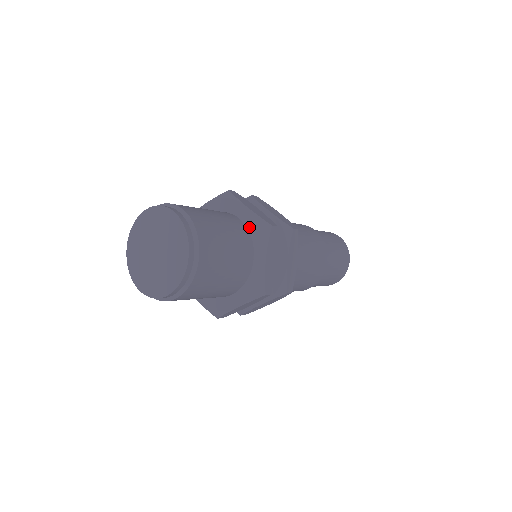
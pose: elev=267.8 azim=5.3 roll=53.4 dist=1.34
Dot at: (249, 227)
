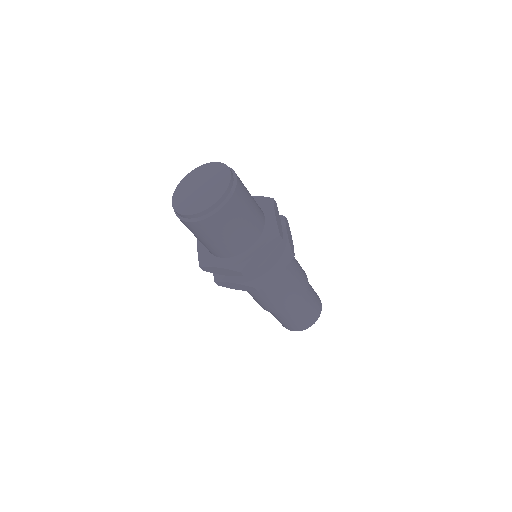
Dot at: occluded
